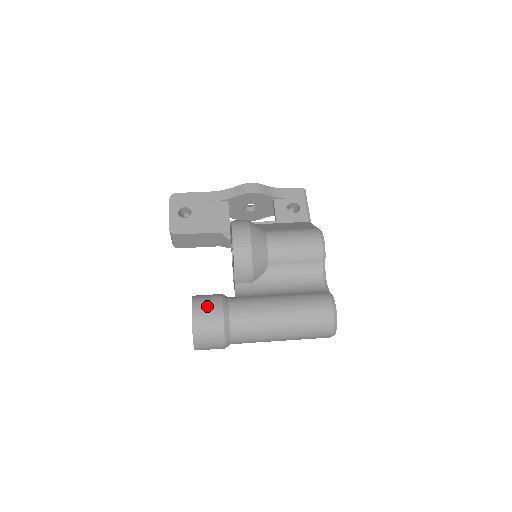
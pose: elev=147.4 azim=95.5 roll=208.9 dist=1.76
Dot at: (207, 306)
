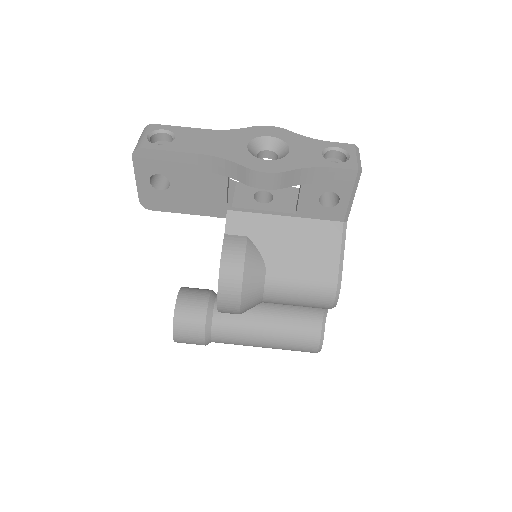
Dot at: (188, 335)
